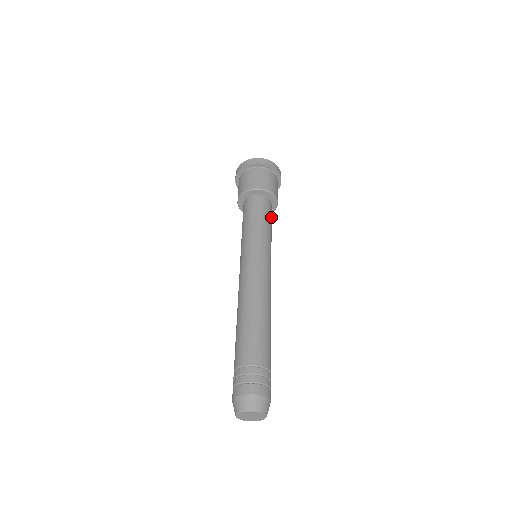
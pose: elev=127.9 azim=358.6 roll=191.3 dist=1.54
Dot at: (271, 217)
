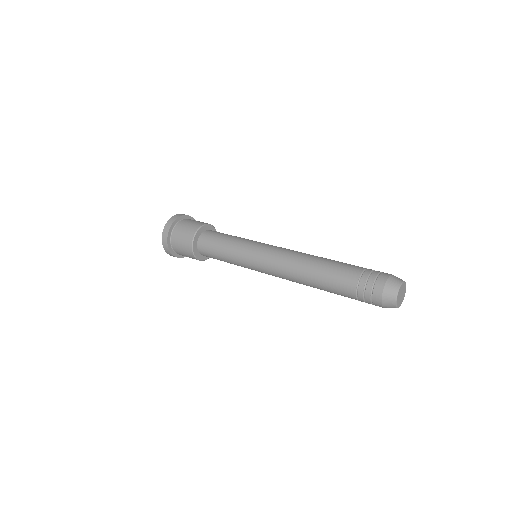
Dot at: occluded
